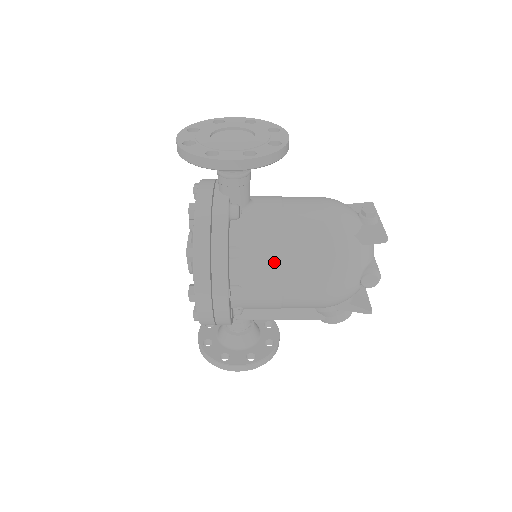
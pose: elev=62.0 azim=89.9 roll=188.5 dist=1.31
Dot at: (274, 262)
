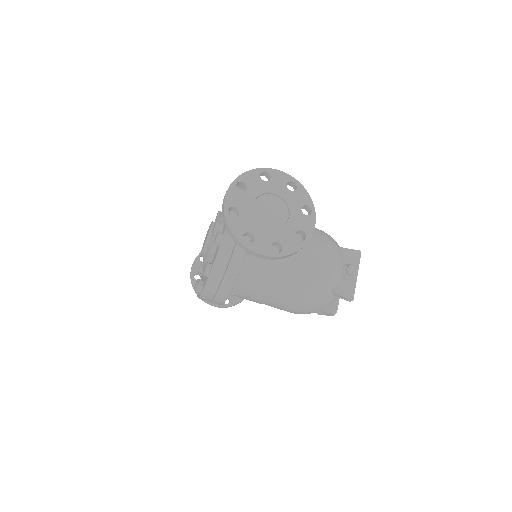
Dot at: (266, 291)
